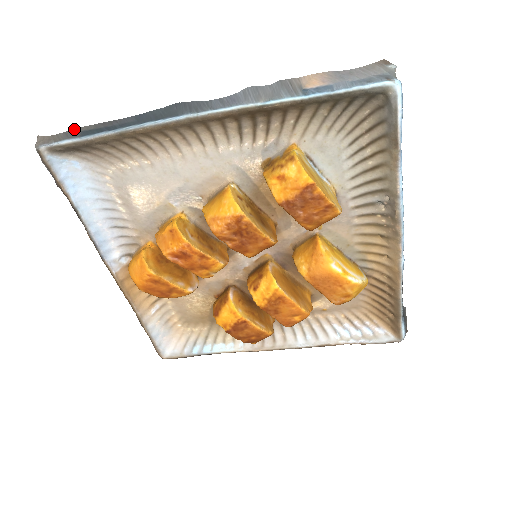
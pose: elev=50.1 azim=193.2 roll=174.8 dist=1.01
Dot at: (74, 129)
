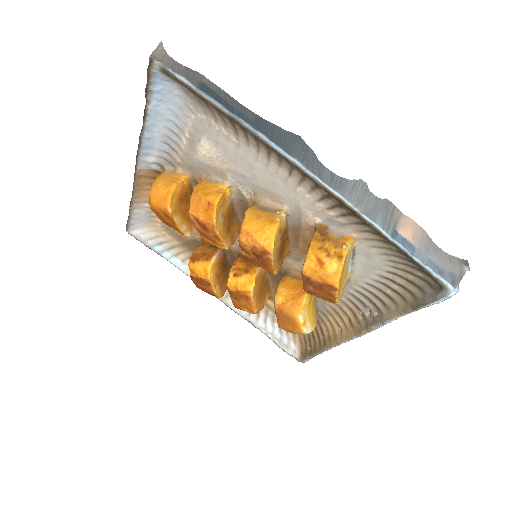
Dot at: (198, 72)
